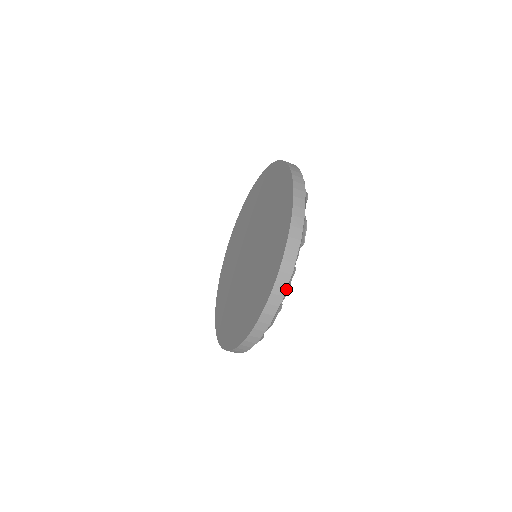
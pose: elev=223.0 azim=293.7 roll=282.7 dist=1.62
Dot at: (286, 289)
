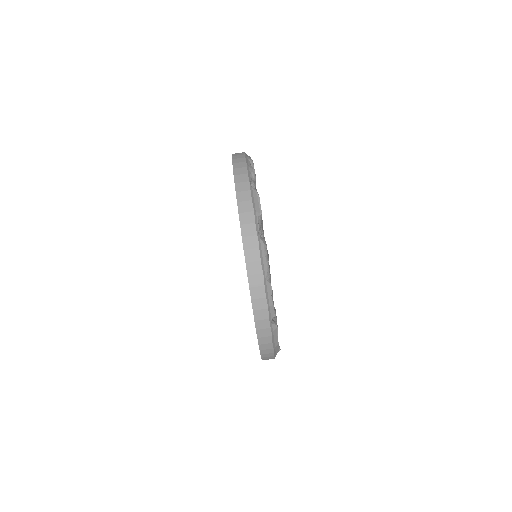
Dot at: (261, 265)
